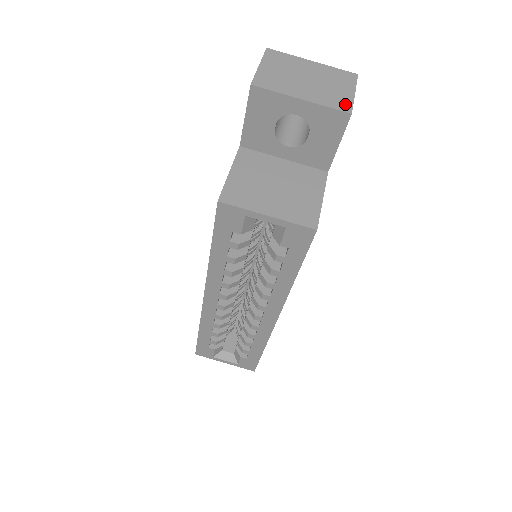
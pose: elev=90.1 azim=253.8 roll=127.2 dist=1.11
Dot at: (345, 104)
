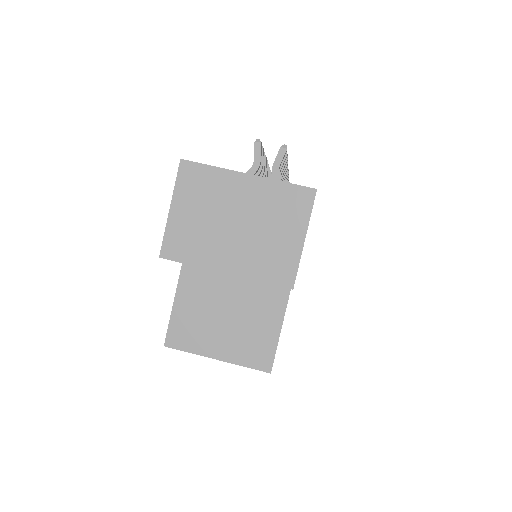
Dot at: (286, 270)
